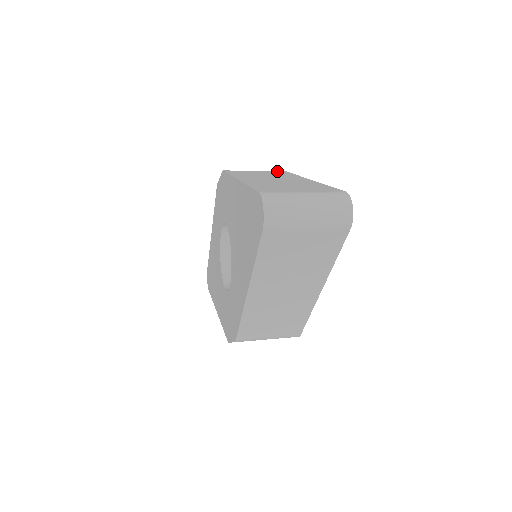
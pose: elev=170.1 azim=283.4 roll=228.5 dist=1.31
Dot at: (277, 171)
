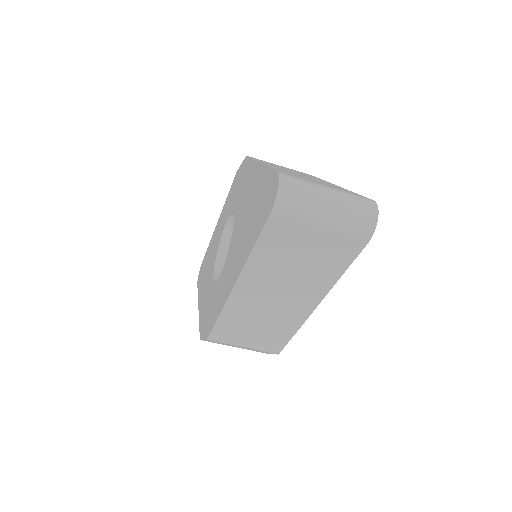
Dot at: occluded
